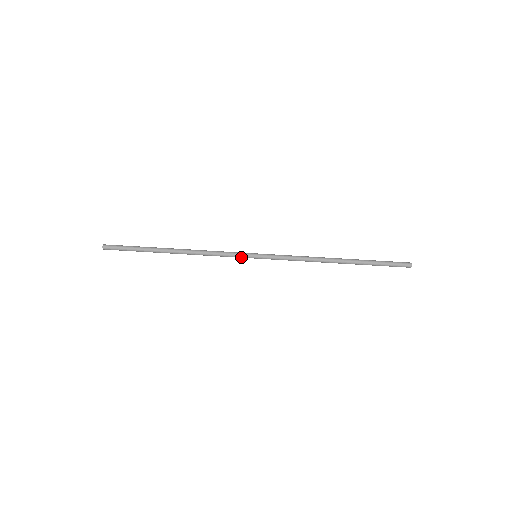
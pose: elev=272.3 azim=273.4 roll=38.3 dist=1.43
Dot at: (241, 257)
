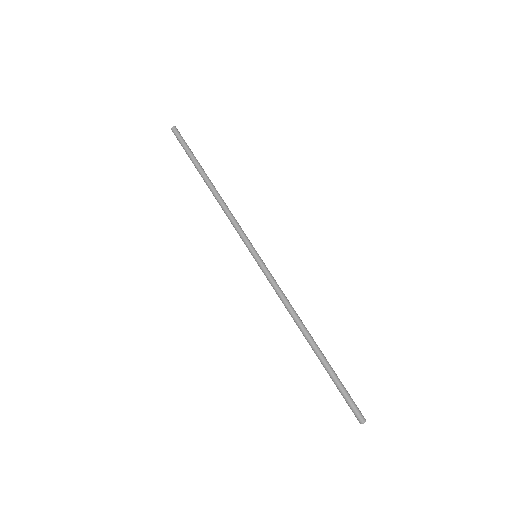
Dot at: (245, 243)
